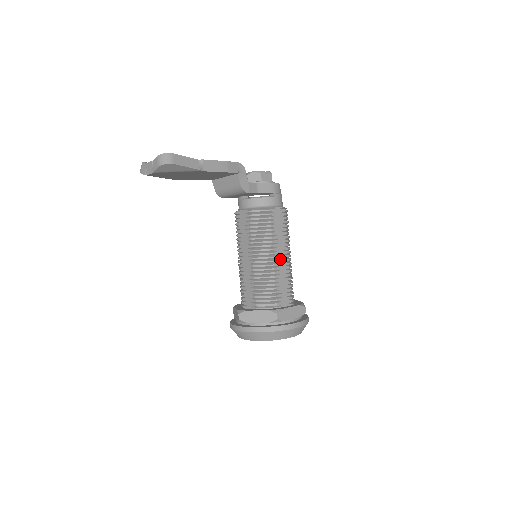
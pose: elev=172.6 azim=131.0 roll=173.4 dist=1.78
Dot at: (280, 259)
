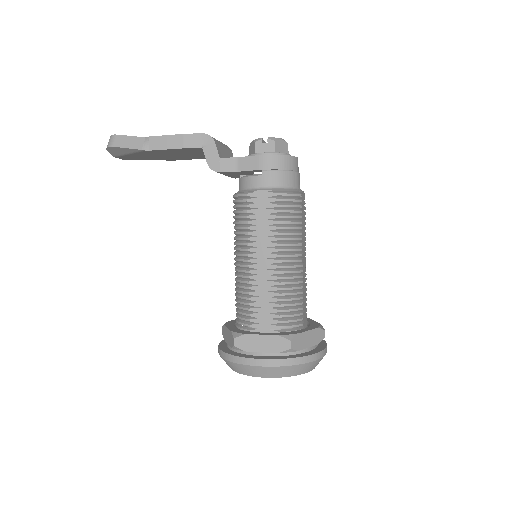
Dot at: (261, 264)
